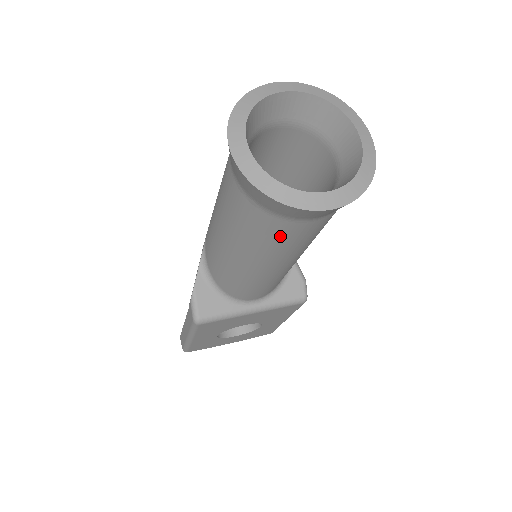
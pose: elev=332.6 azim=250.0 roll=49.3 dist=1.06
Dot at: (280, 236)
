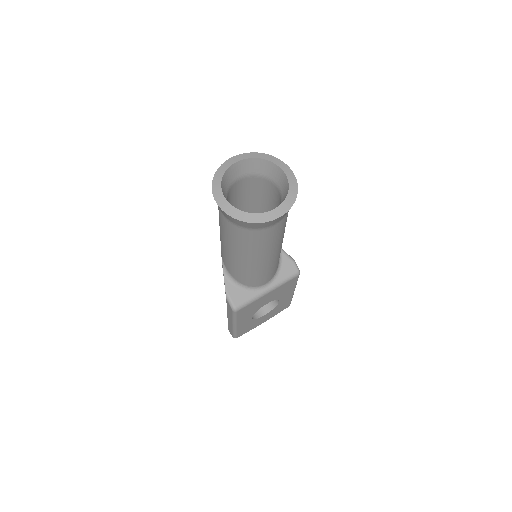
Dot at: (262, 239)
